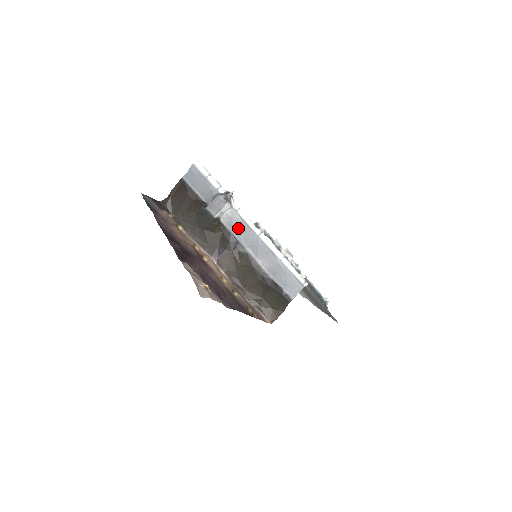
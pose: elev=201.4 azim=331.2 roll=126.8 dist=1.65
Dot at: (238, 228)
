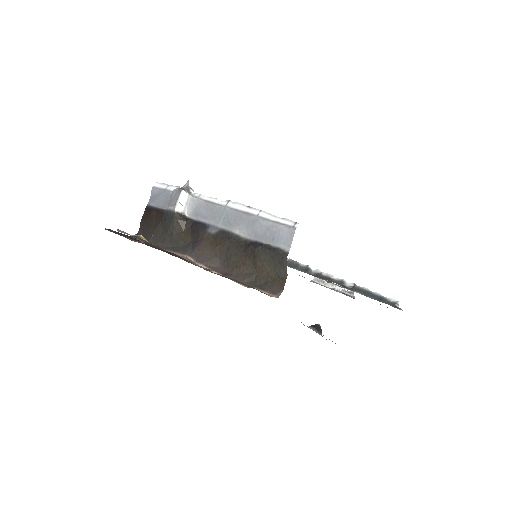
Dot at: (204, 211)
